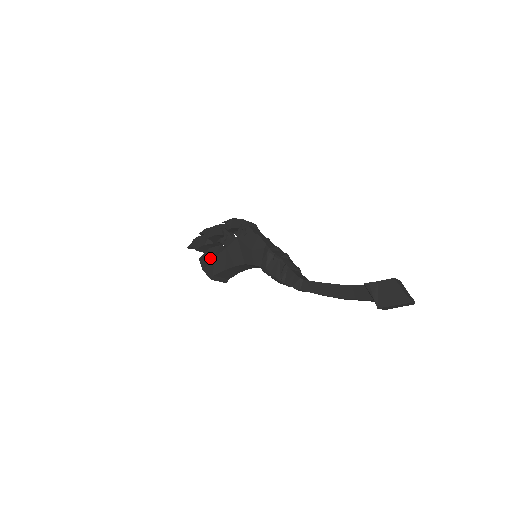
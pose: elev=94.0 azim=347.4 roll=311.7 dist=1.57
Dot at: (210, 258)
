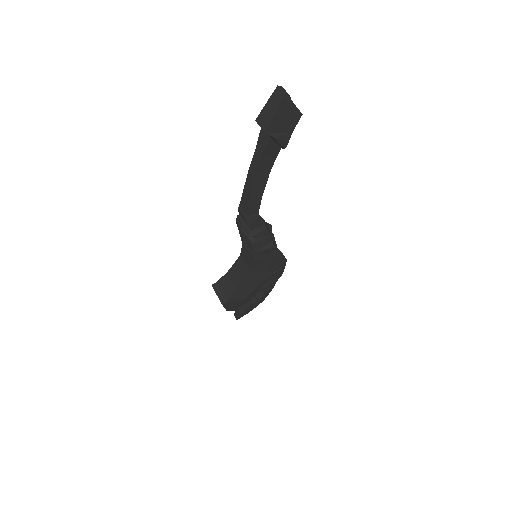
Dot at: occluded
